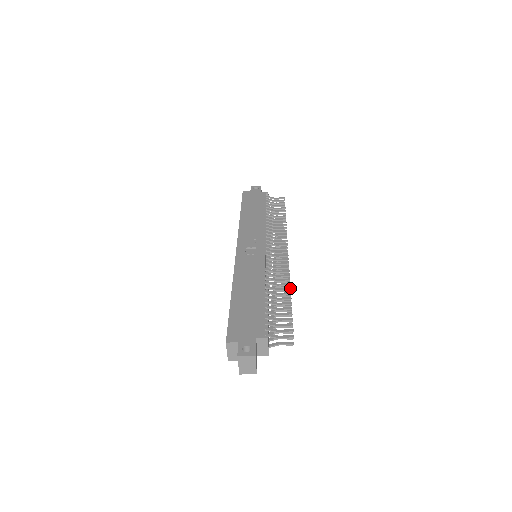
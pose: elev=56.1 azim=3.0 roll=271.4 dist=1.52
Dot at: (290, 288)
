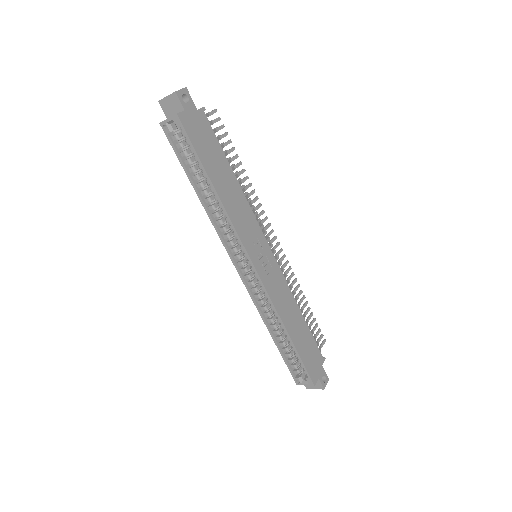
Dot at: (302, 291)
